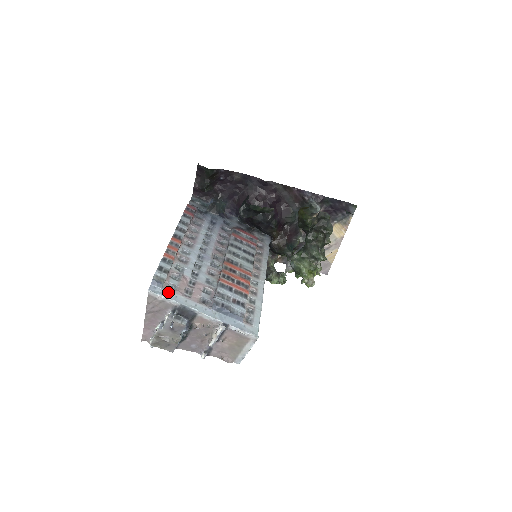
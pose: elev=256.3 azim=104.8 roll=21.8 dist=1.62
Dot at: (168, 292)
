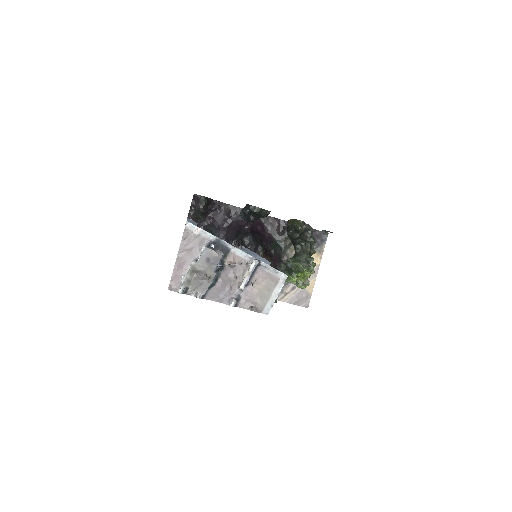
Dot at: occluded
